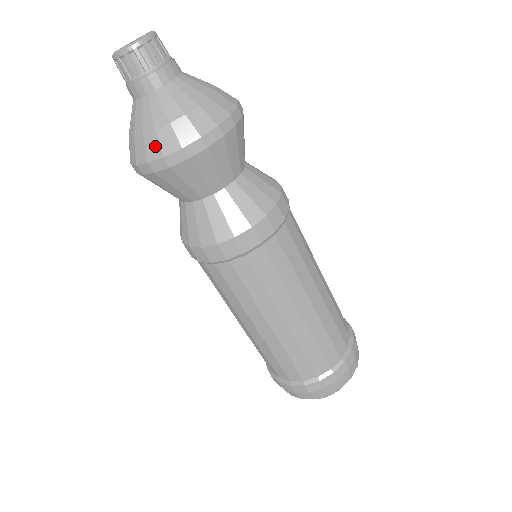
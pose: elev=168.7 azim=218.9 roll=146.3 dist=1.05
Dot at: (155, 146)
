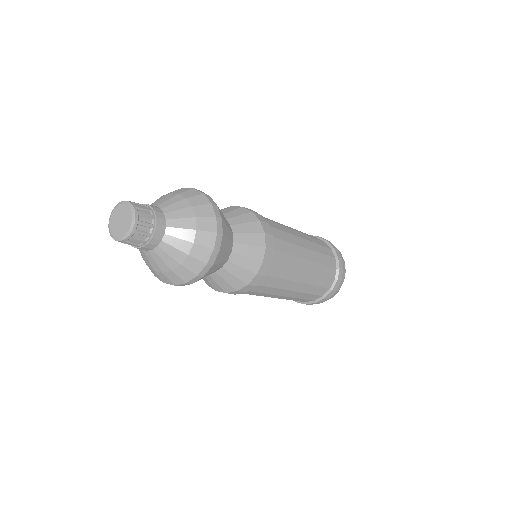
Dot at: (157, 275)
